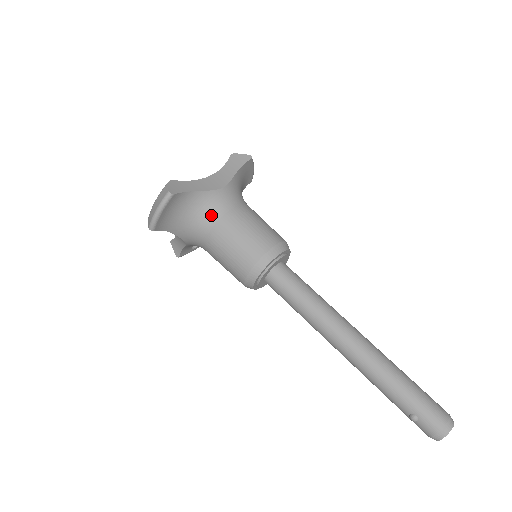
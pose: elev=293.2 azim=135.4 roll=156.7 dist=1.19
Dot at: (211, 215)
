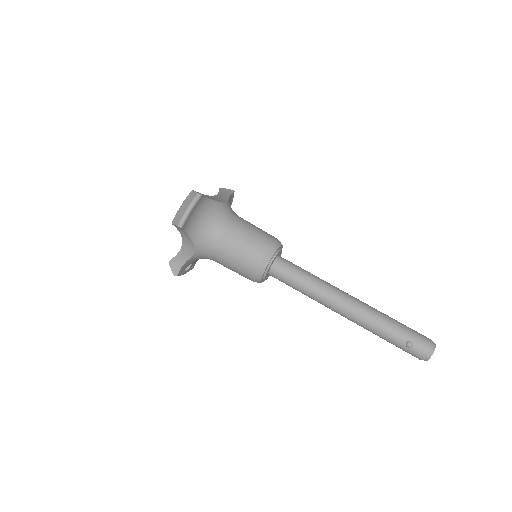
Dot at: (223, 220)
